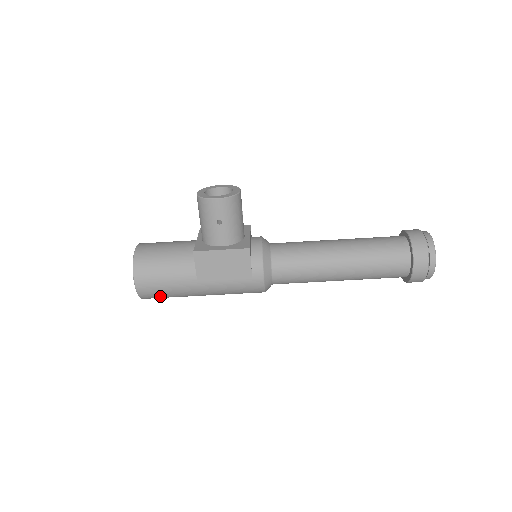
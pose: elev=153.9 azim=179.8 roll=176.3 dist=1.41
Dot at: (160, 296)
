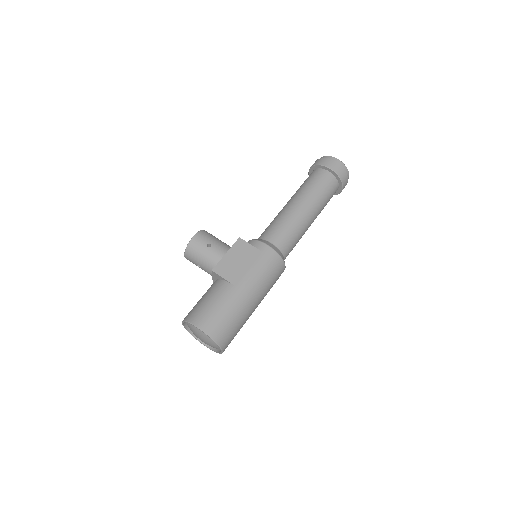
Dot at: (226, 326)
